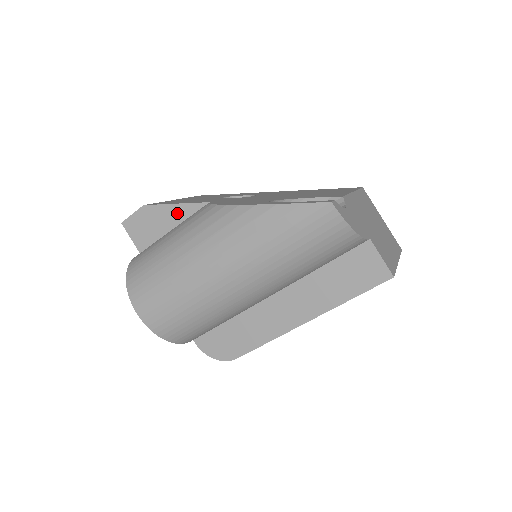
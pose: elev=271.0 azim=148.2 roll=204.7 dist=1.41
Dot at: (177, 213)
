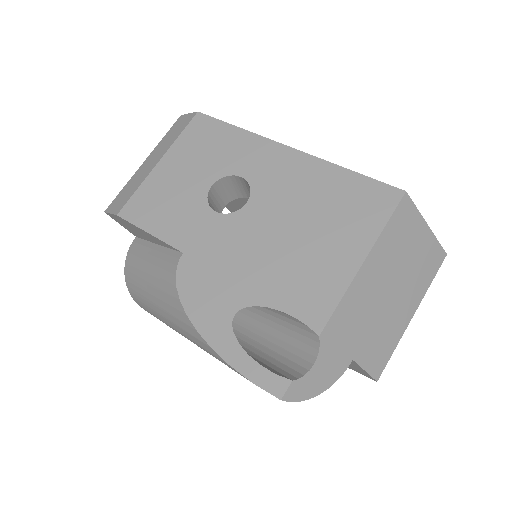
Dot at: (153, 238)
